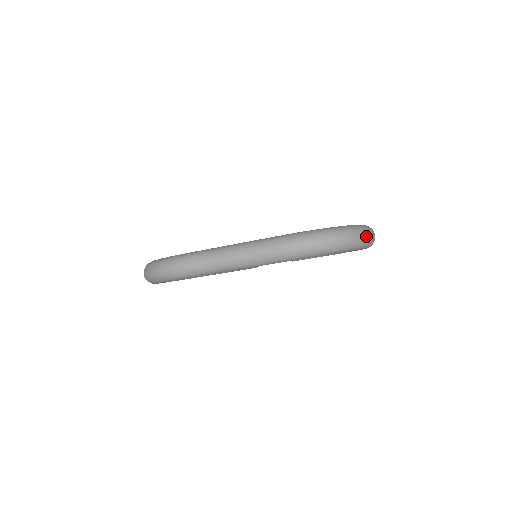
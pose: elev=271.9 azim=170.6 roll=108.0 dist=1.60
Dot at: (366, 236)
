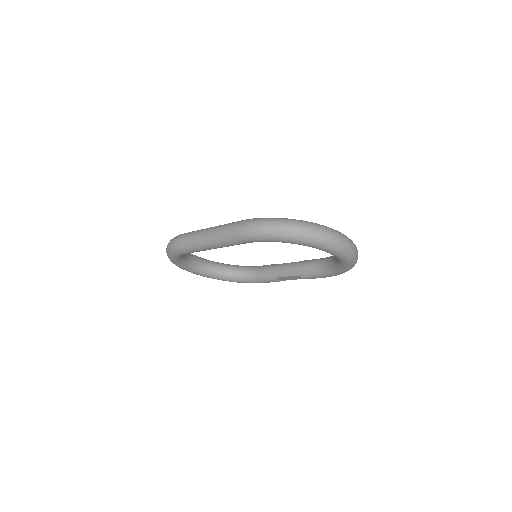
Dot at: (324, 234)
